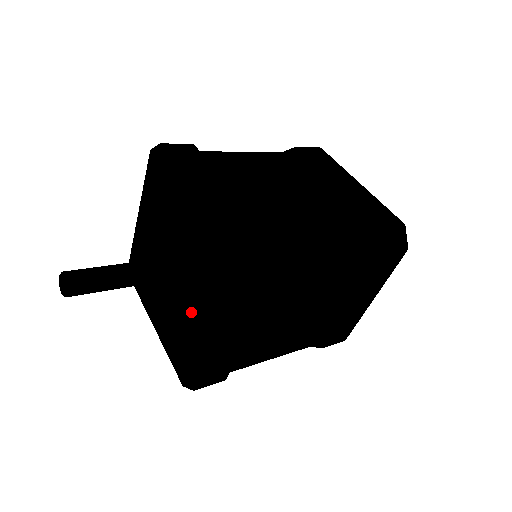
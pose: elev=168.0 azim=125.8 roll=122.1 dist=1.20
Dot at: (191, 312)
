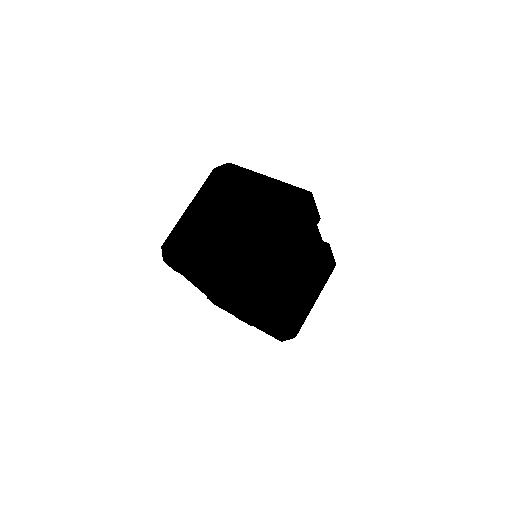
Dot at: (260, 246)
